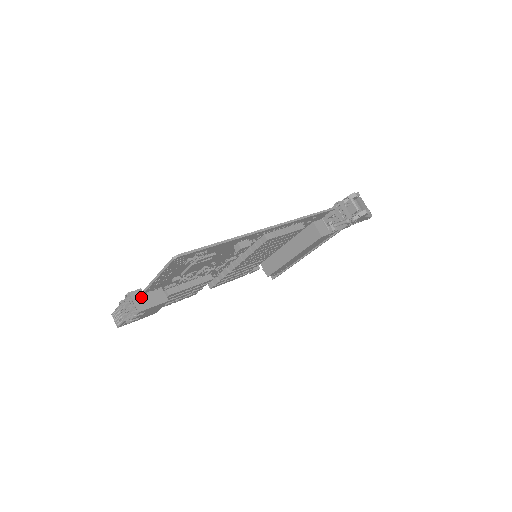
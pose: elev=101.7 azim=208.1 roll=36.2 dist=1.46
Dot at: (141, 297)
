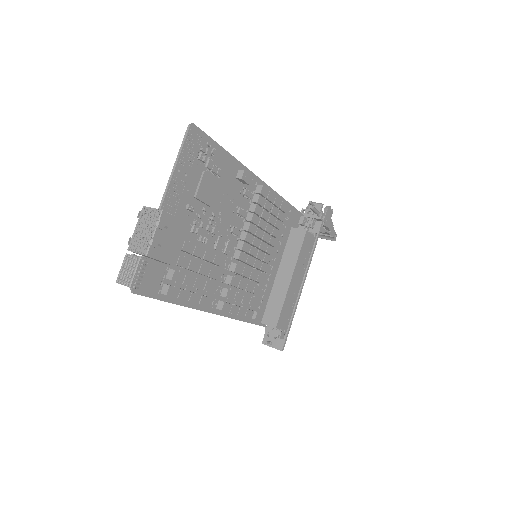
Dot at: occluded
